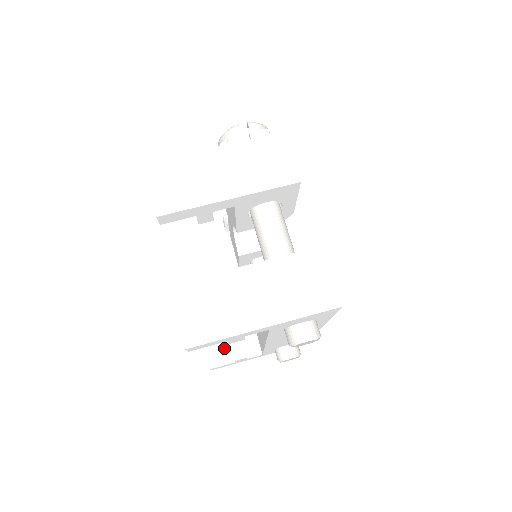
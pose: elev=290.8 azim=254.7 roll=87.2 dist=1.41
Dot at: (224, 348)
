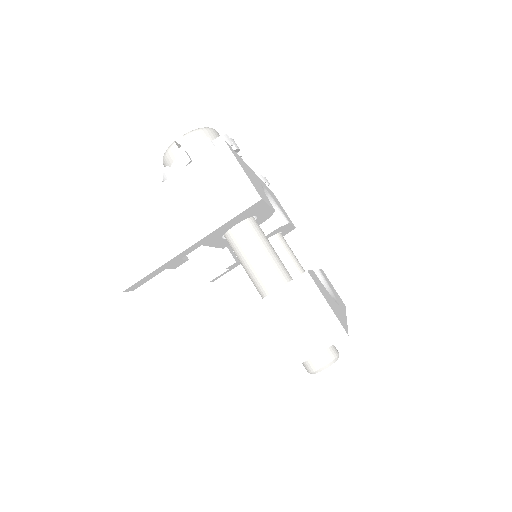
Dot at: occluded
